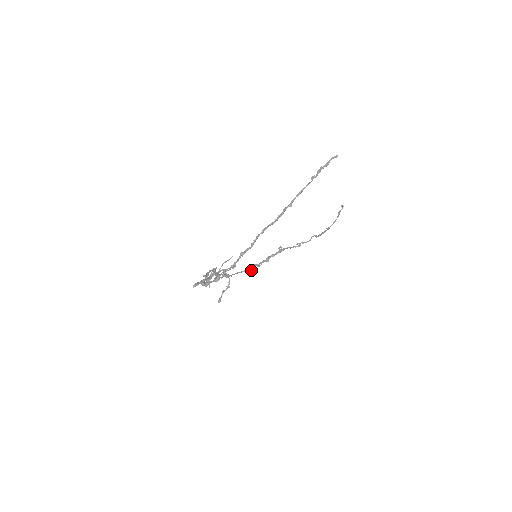
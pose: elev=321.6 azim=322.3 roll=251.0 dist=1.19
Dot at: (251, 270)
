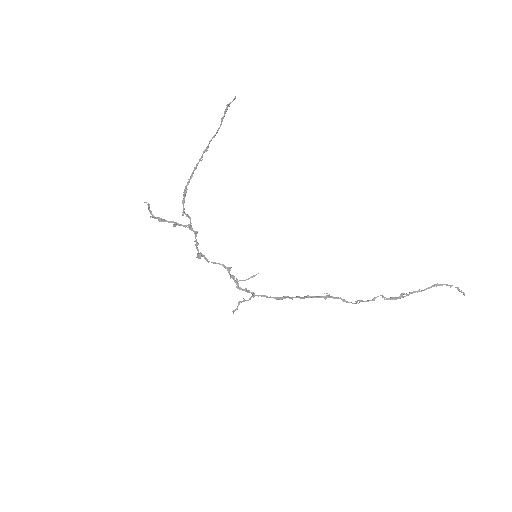
Dot at: (280, 299)
